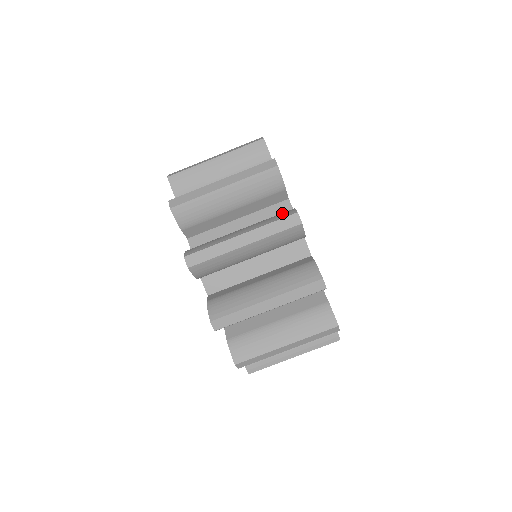
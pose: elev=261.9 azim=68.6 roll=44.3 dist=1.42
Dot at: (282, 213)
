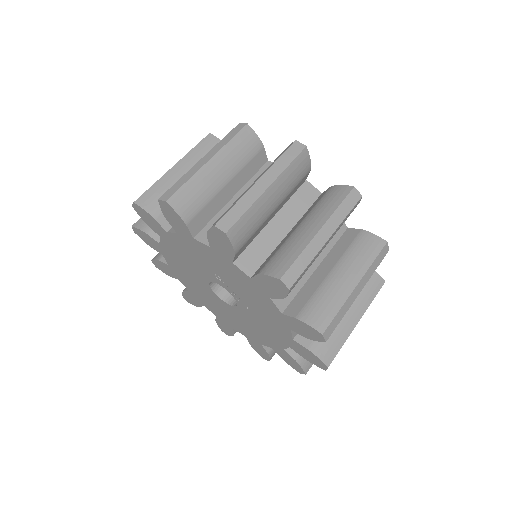
Dot at: occluded
